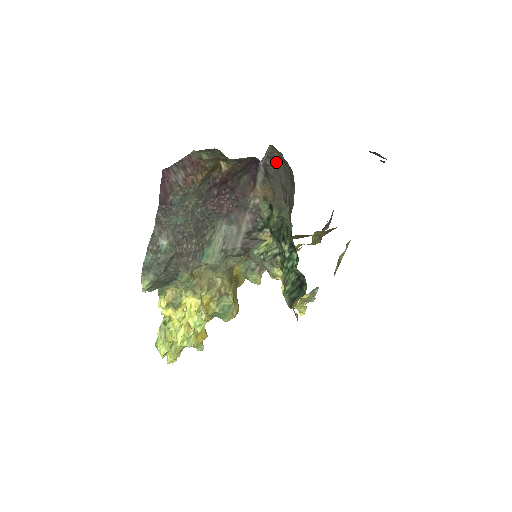
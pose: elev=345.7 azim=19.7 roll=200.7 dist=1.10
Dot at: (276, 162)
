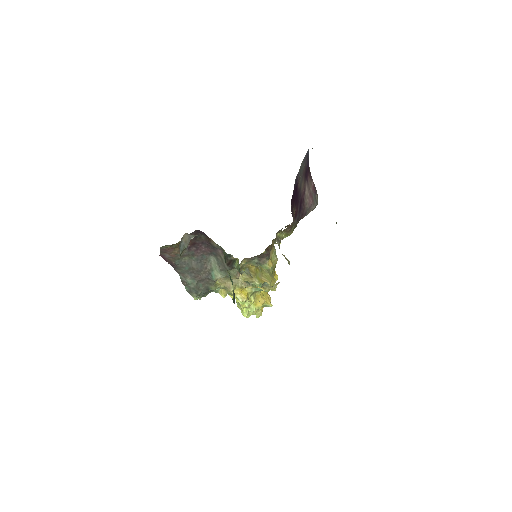
Dot at: occluded
